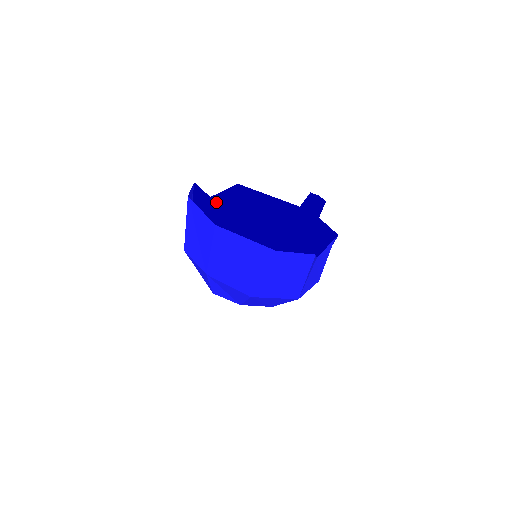
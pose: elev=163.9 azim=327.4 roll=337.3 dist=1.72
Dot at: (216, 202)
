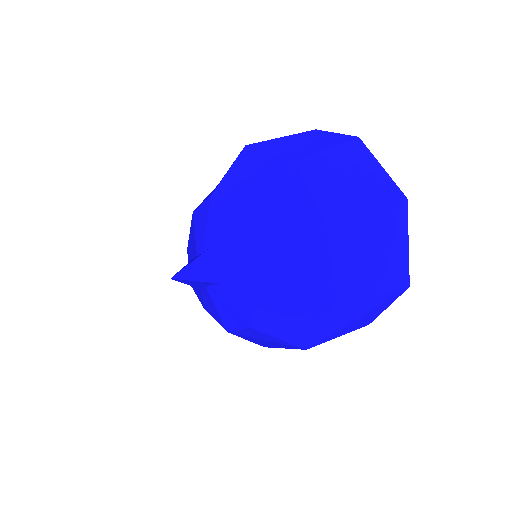
Dot at: occluded
